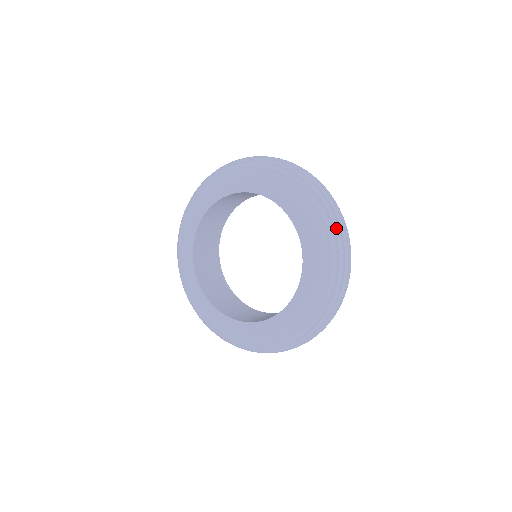
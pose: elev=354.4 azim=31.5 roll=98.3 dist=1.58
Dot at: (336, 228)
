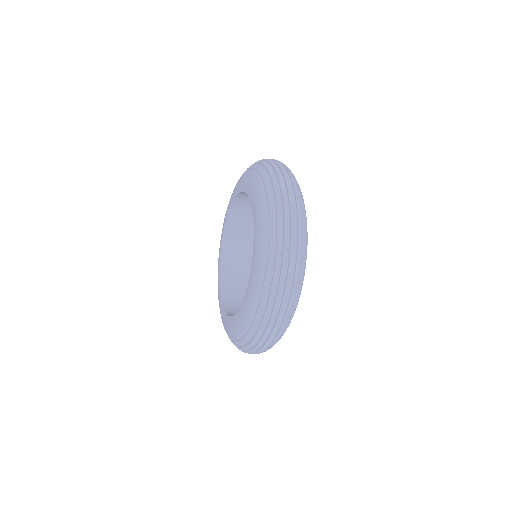
Dot at: (278, 210)
